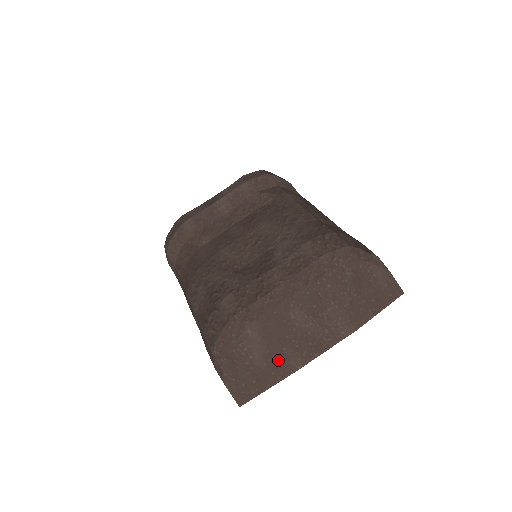
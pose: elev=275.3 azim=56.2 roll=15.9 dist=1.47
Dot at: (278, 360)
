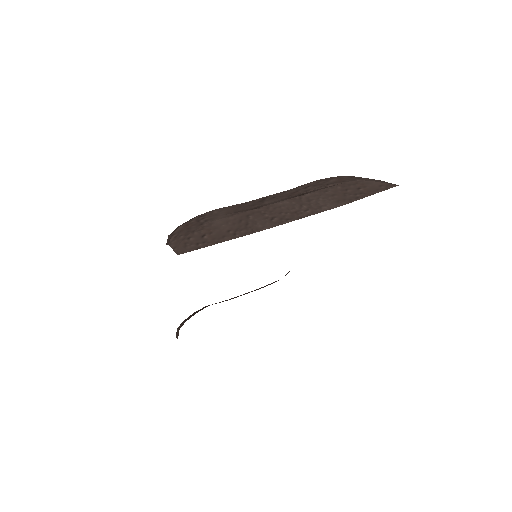
Dot at: (240, 223)
